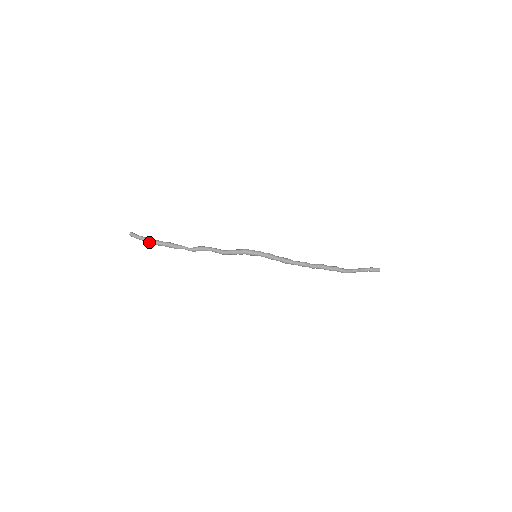
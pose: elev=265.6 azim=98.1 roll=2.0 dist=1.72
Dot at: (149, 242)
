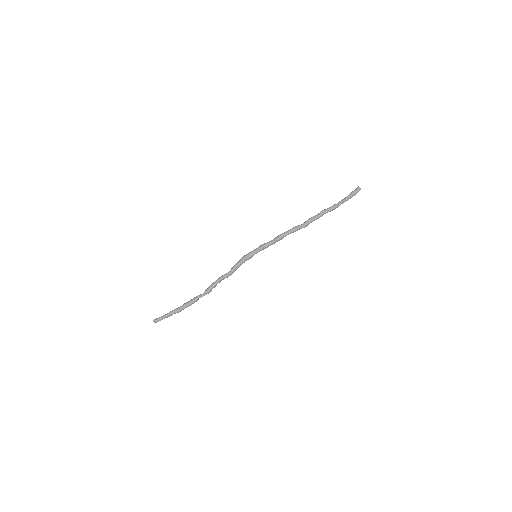
Dot at: (171, 314)
